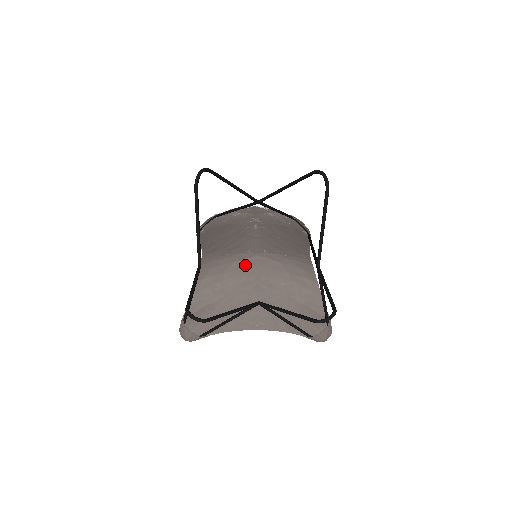
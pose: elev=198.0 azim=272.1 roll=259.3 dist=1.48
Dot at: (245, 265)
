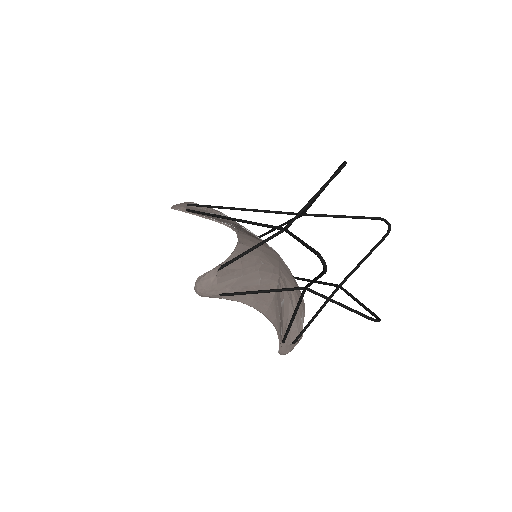
Dot at: (272, 255)
